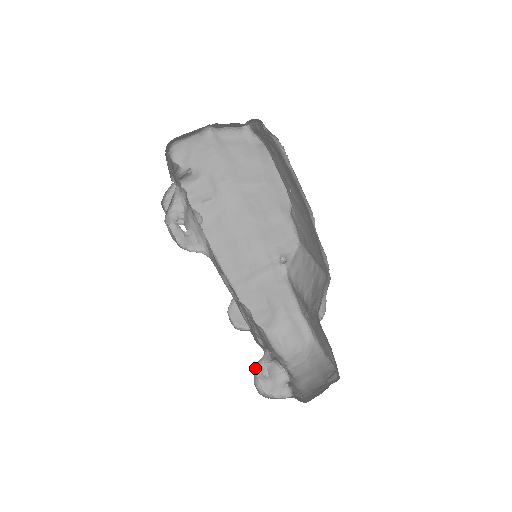
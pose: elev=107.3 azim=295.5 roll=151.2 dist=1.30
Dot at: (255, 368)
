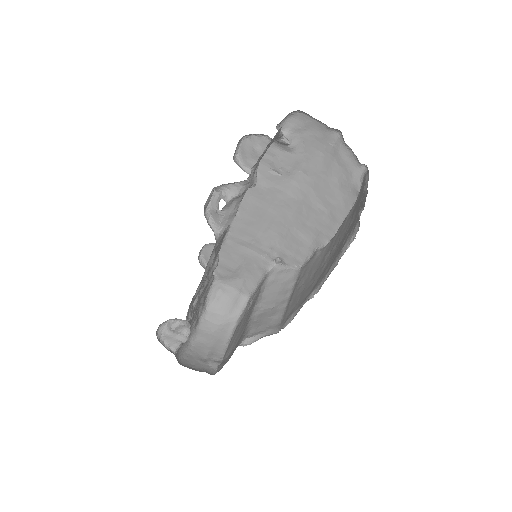
Dot at: occluded
